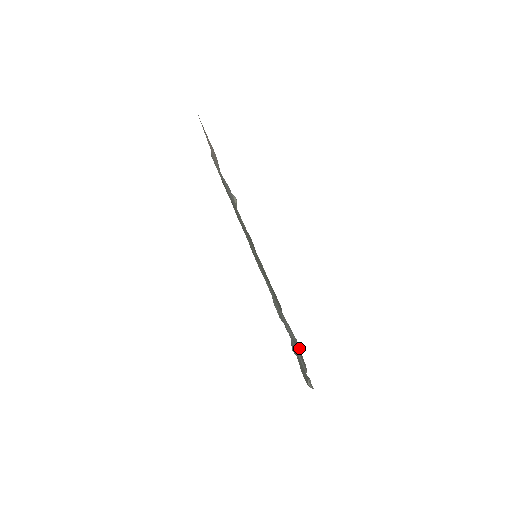
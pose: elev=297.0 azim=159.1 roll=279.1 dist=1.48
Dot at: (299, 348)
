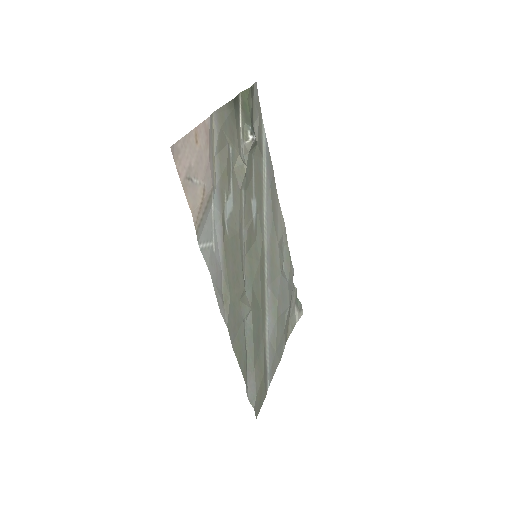
Dot at: (262, 387)
